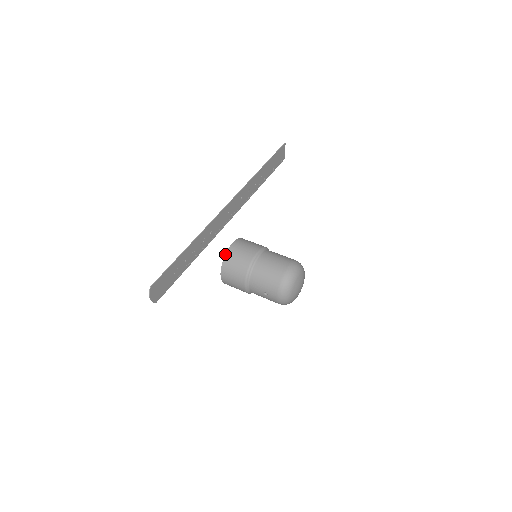
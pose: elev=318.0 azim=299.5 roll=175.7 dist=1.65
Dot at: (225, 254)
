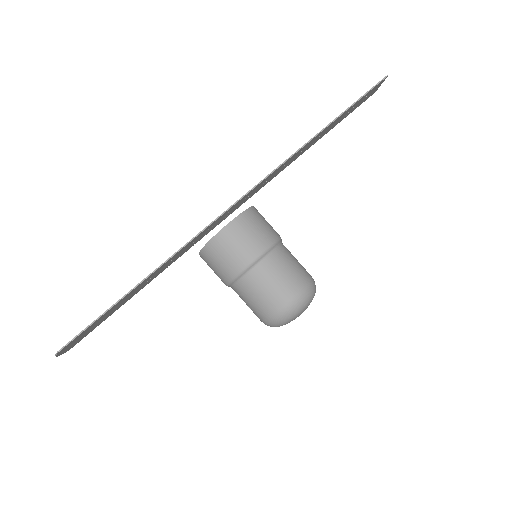
Dot at: (212, 237)
